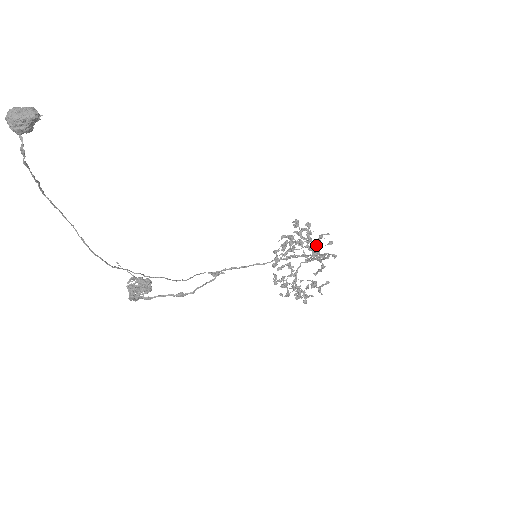
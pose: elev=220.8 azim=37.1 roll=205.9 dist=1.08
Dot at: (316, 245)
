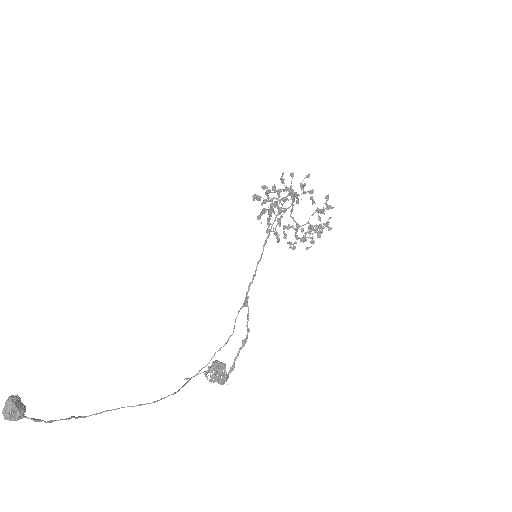
Dot at: occluded
